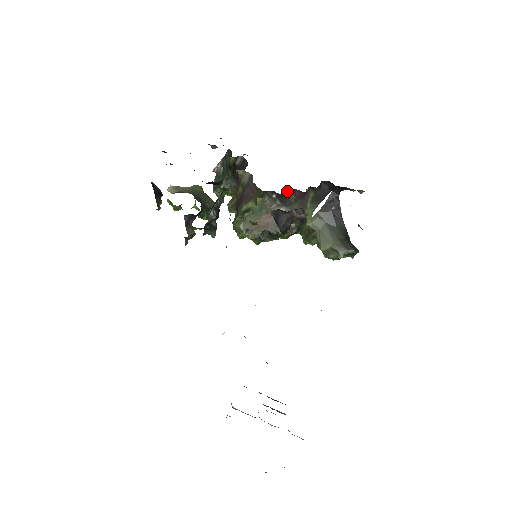
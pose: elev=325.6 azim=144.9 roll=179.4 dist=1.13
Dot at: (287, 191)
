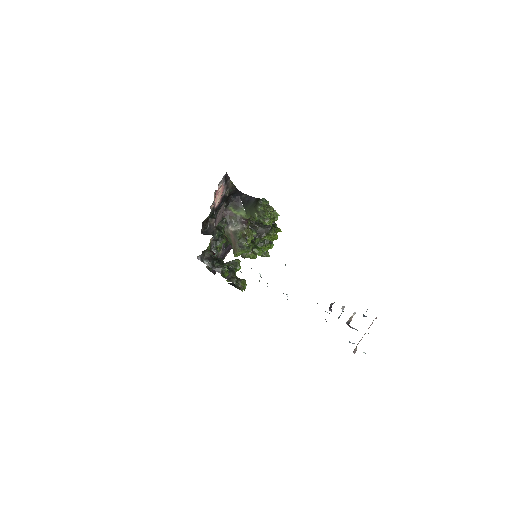
Dot at: occluded
